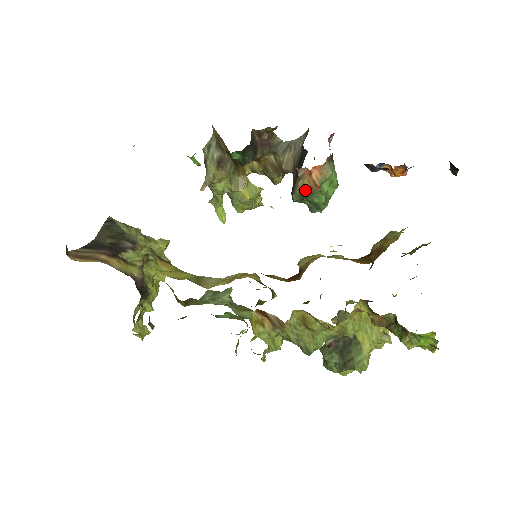
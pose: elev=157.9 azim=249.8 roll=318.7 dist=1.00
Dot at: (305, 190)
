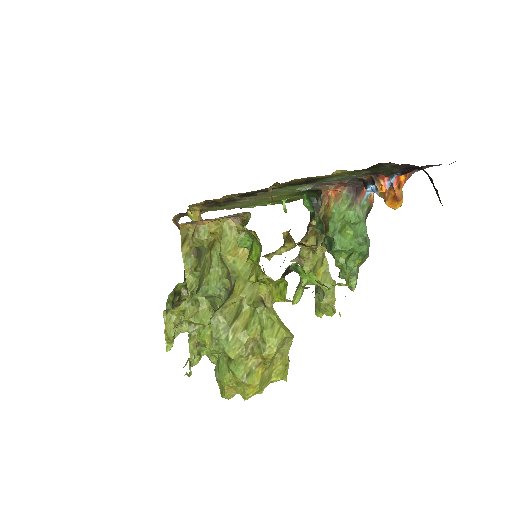
Dot at: (321, 215)
